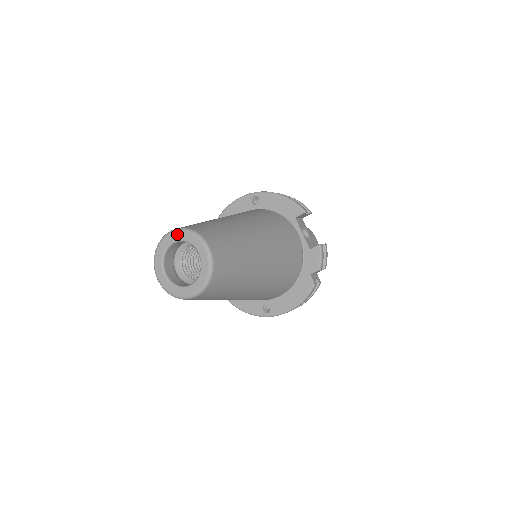
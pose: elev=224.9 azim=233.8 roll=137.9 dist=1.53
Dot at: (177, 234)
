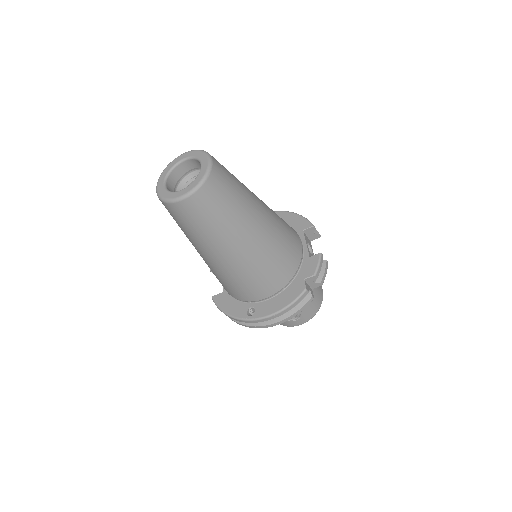
Dot at: (189, 153)
